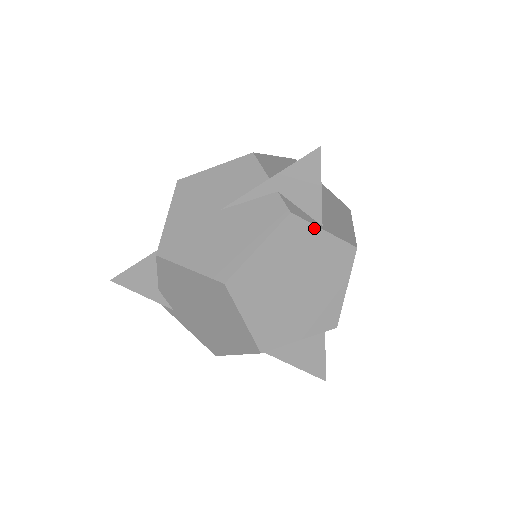
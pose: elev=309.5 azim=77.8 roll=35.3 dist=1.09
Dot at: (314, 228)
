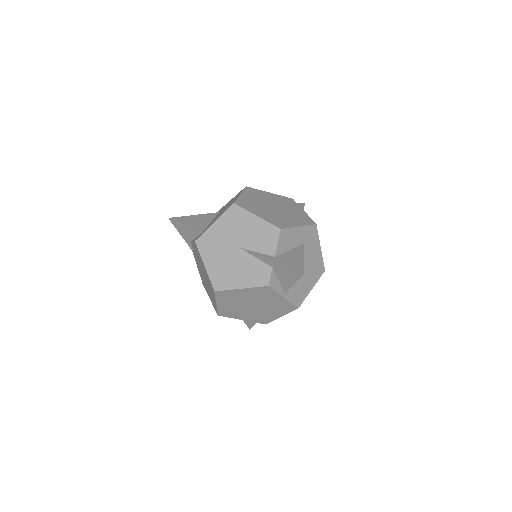
Dot at: (278, 294)
